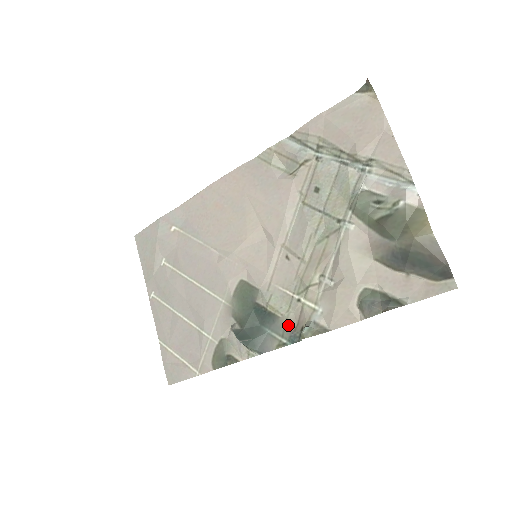
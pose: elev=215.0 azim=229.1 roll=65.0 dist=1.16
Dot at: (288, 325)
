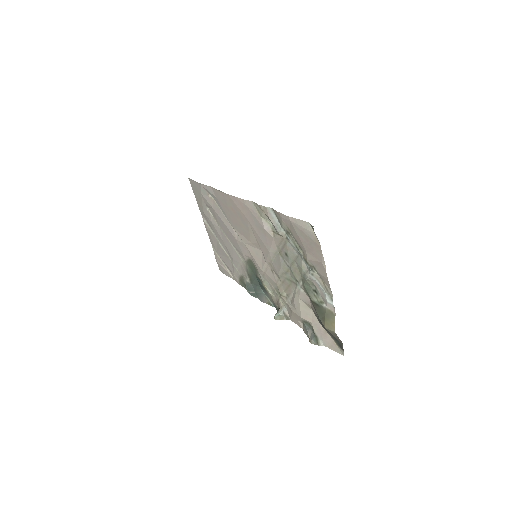
Dot at: (272, 300)
